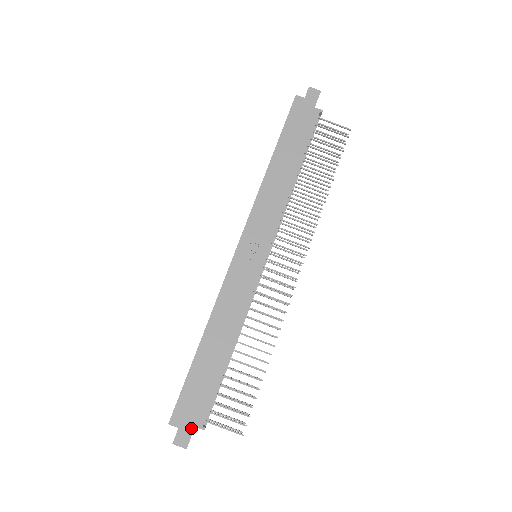
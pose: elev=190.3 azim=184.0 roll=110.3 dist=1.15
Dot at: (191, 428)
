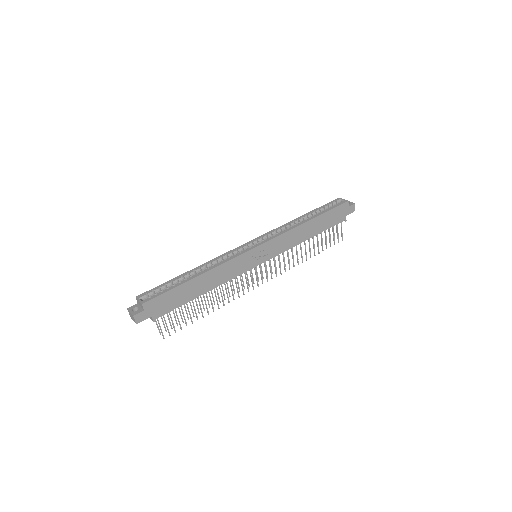
Dot at: (149, 316)
